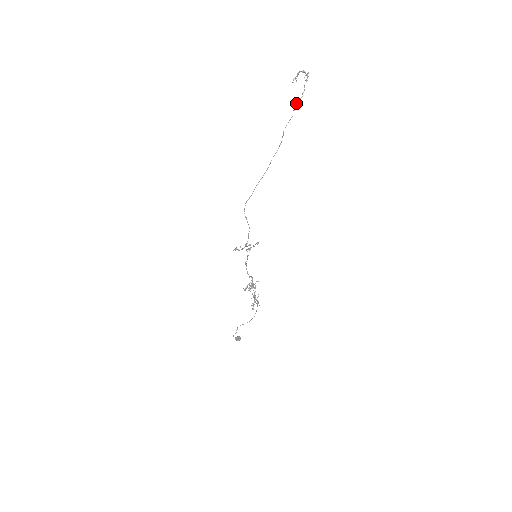
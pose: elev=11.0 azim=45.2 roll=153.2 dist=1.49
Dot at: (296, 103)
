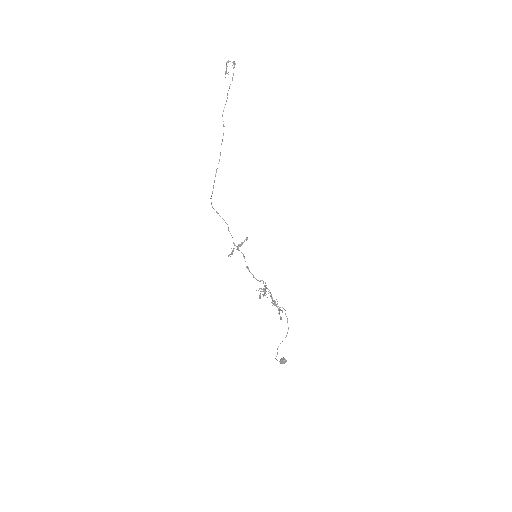
Dot at: occluded
